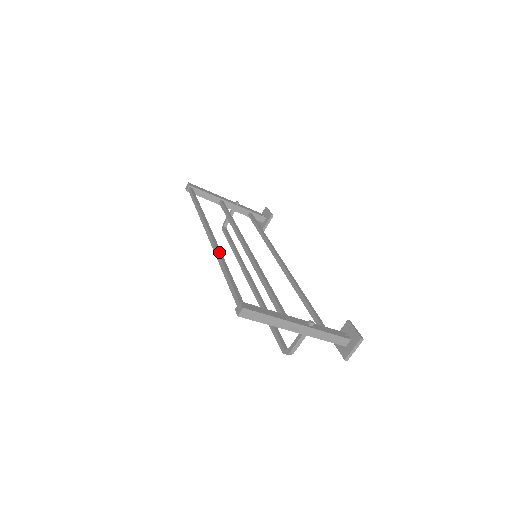
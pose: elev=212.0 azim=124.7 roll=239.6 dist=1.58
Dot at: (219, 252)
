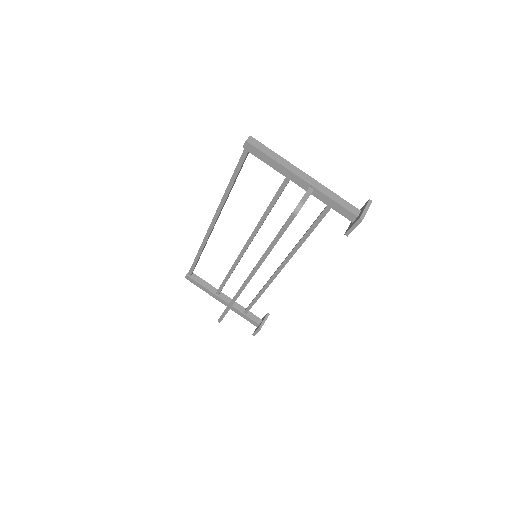
Dot at: occluded
